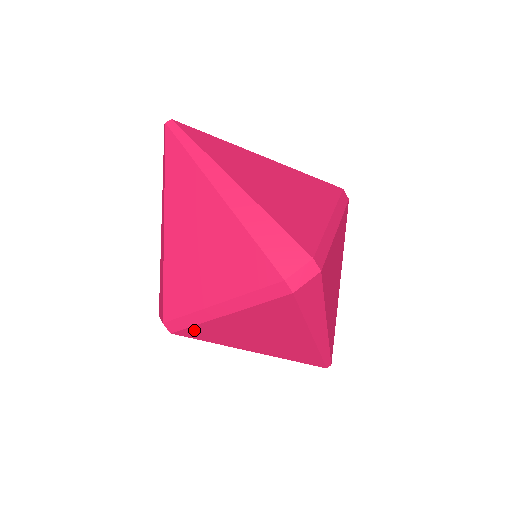
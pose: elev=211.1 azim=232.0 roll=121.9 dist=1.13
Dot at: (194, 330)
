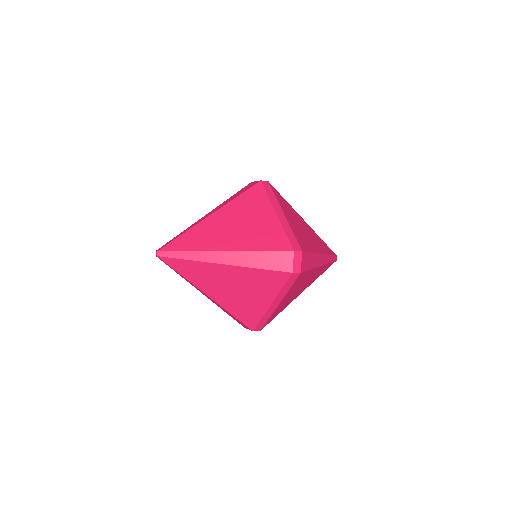
Dot at: (269, 320)
